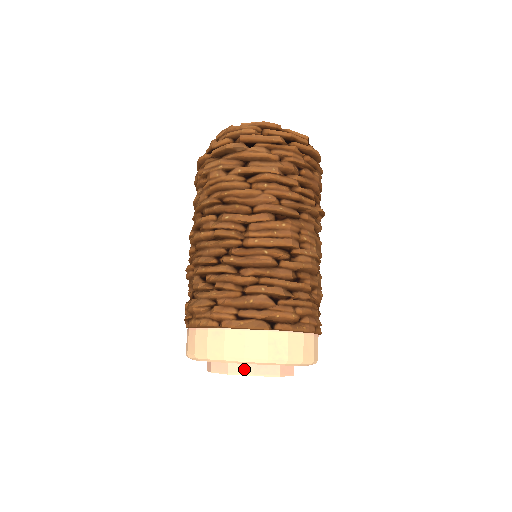
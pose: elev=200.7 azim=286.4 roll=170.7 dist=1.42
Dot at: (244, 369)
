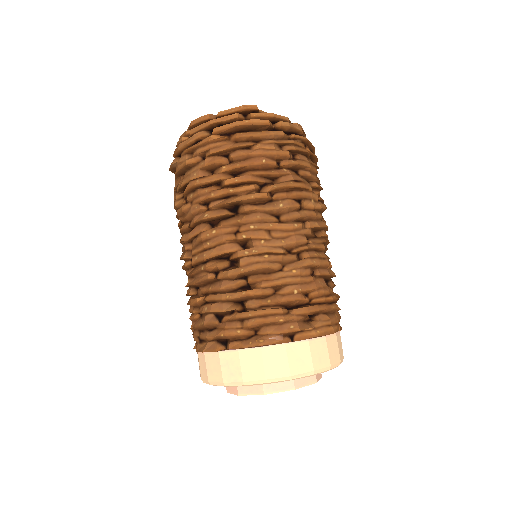
Dot at: (232, 388)
